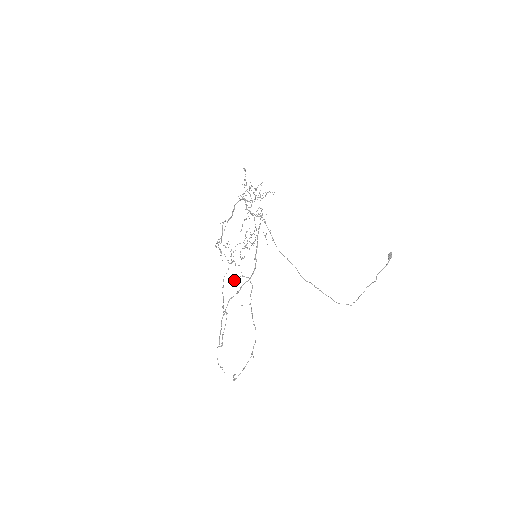
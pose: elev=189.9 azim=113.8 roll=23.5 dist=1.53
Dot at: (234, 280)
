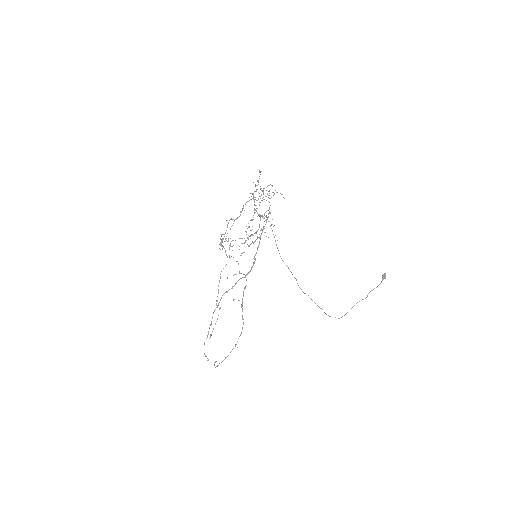
Dot at: occluded
